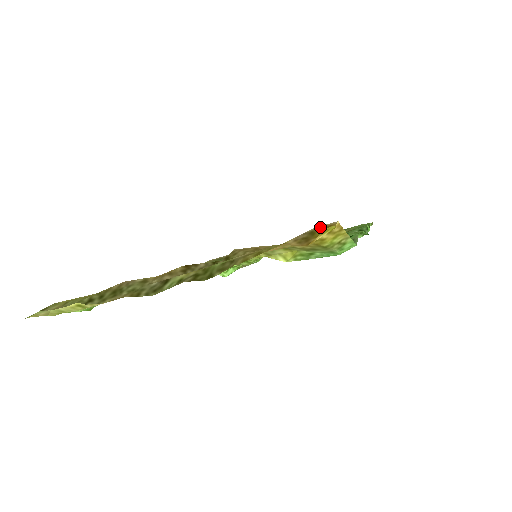
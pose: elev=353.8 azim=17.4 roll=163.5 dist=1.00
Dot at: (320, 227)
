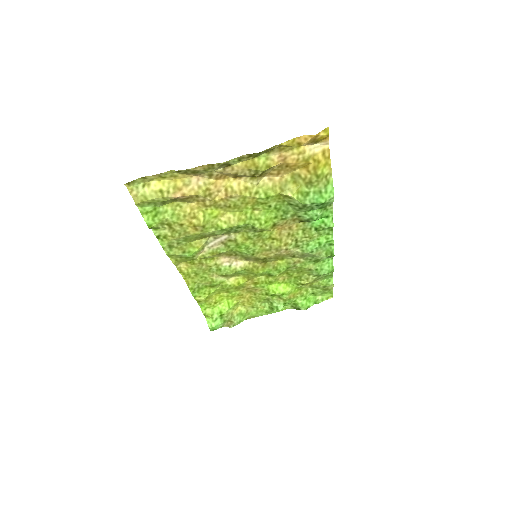
Dot at: (320, 141)
